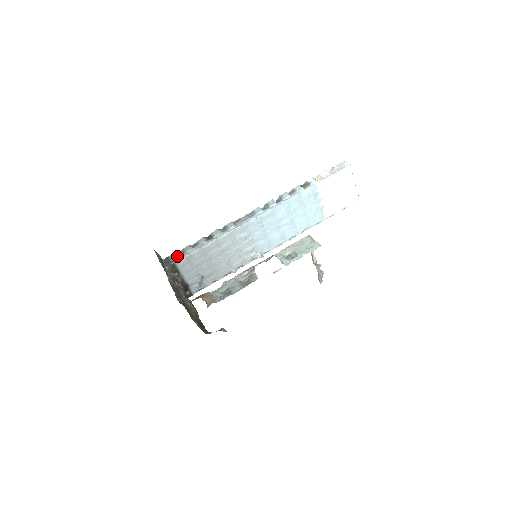
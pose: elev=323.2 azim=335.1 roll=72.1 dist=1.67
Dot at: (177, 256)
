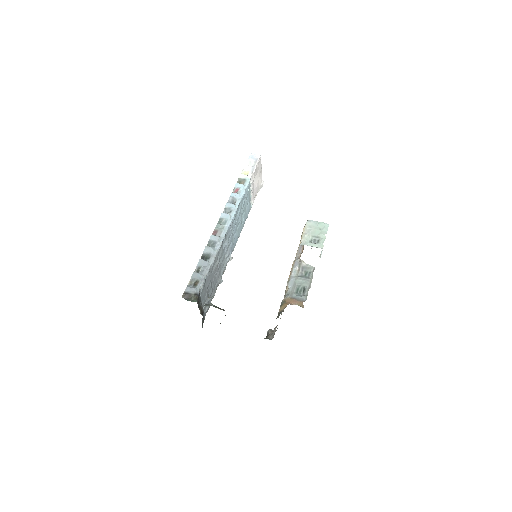
Dot at: (194, 287)
